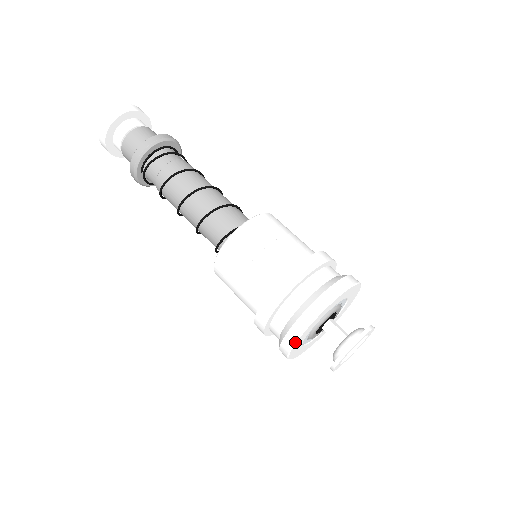
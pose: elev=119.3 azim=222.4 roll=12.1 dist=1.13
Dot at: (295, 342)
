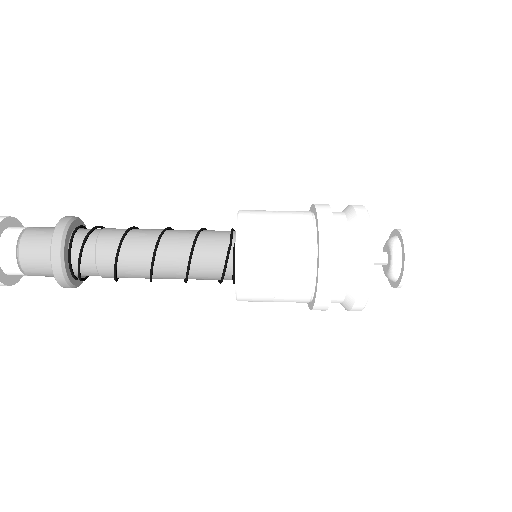
Dot at: (364, 307)
